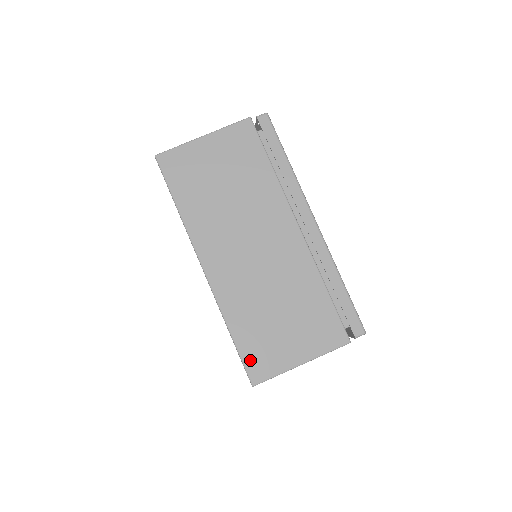
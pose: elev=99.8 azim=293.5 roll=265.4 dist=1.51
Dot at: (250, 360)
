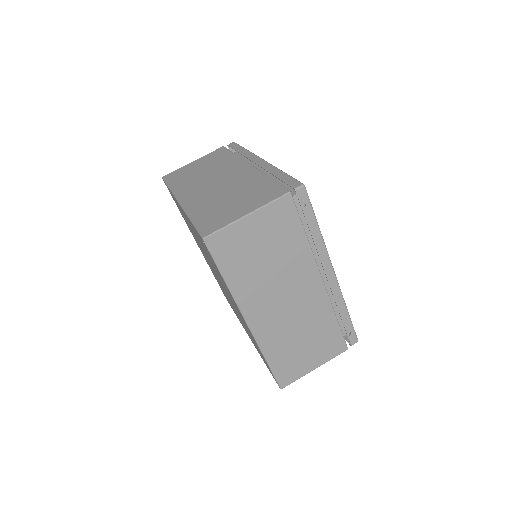
Dot at: (203, 227)
